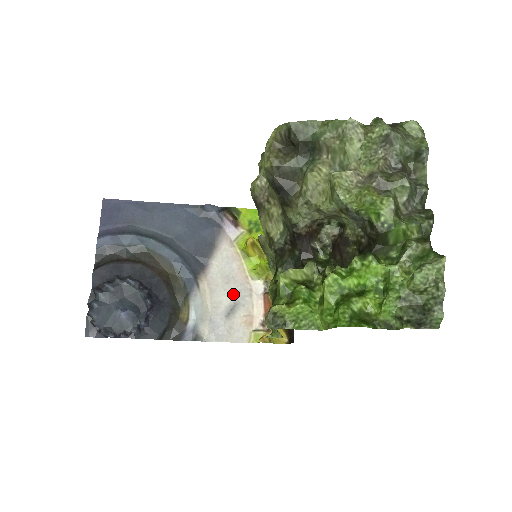
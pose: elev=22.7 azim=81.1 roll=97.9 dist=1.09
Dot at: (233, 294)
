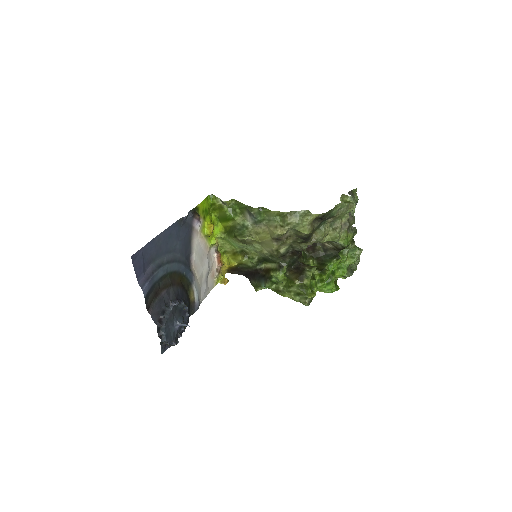
Dot at: (206, 266)
